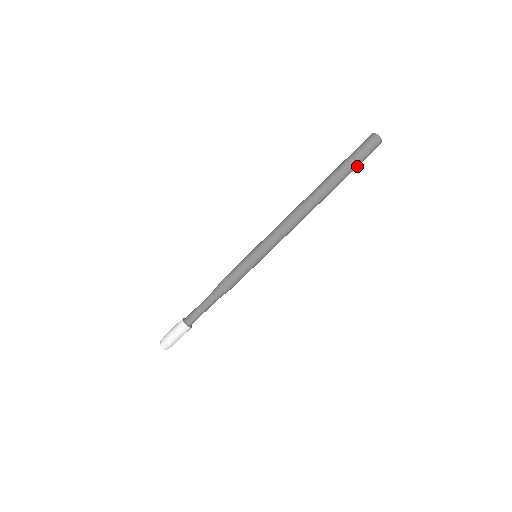
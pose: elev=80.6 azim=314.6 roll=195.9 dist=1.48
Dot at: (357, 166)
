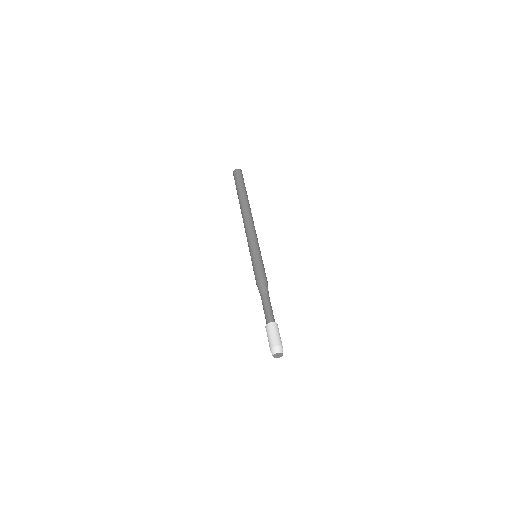
Dot at: occluded
